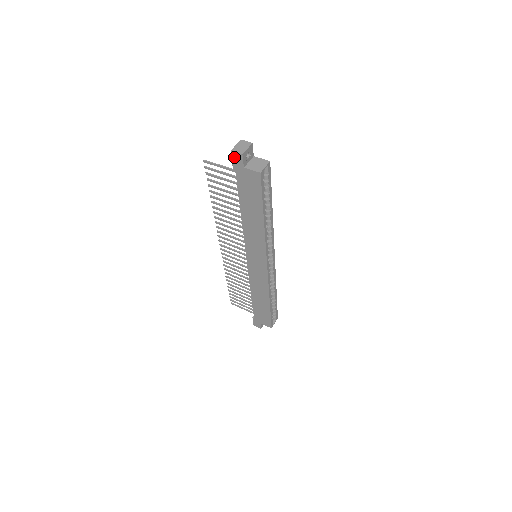
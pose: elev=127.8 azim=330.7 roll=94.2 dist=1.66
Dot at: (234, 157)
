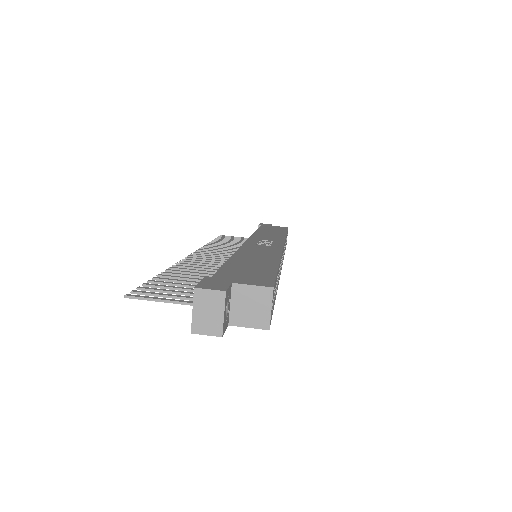
Dot at: occluded
